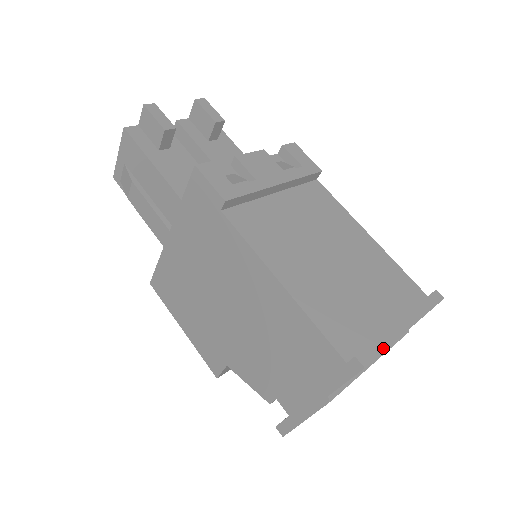
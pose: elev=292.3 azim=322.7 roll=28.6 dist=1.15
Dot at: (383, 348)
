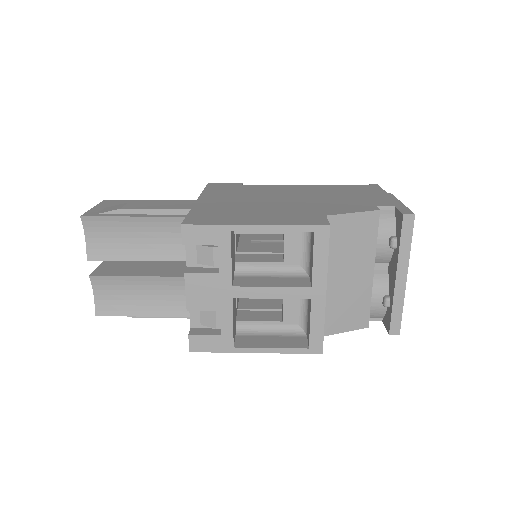
Dot at: occluded
